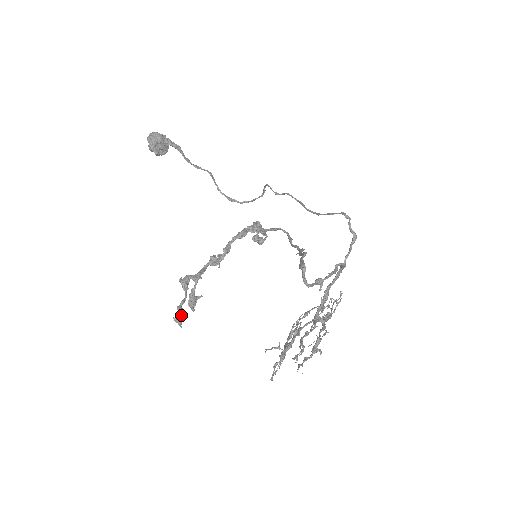
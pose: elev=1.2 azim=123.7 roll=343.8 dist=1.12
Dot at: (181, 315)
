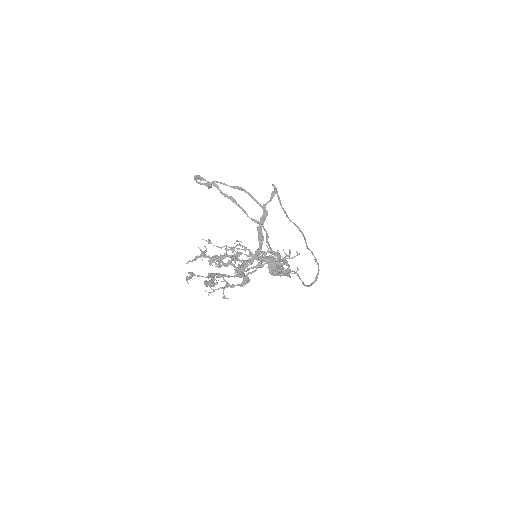
Dot at: (191, 277)
